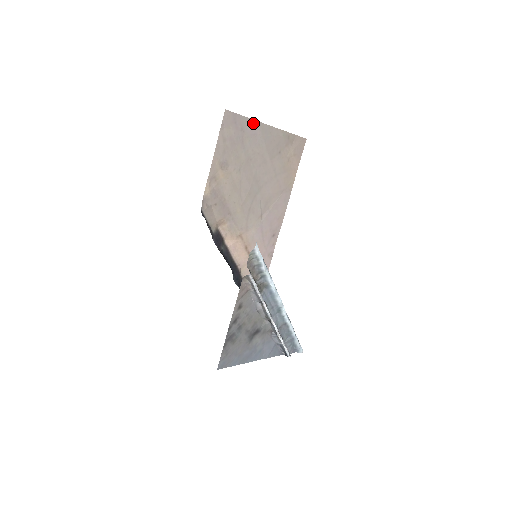
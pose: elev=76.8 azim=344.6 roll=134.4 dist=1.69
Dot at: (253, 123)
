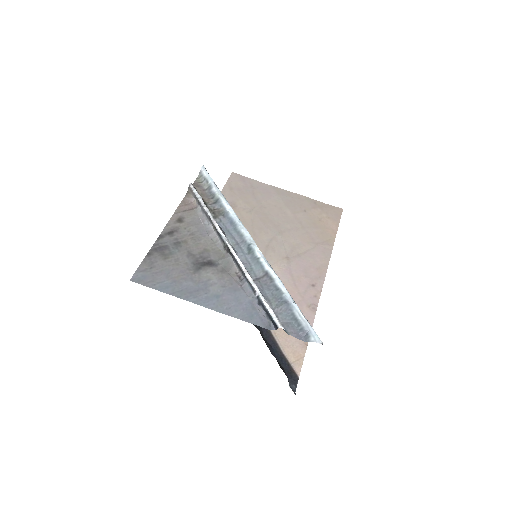
Dot at: (266, 186)
